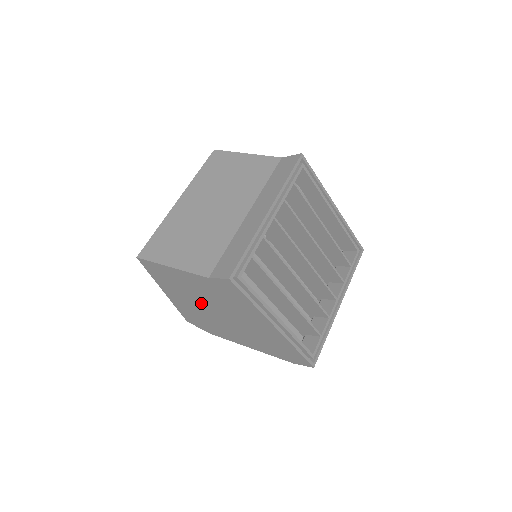
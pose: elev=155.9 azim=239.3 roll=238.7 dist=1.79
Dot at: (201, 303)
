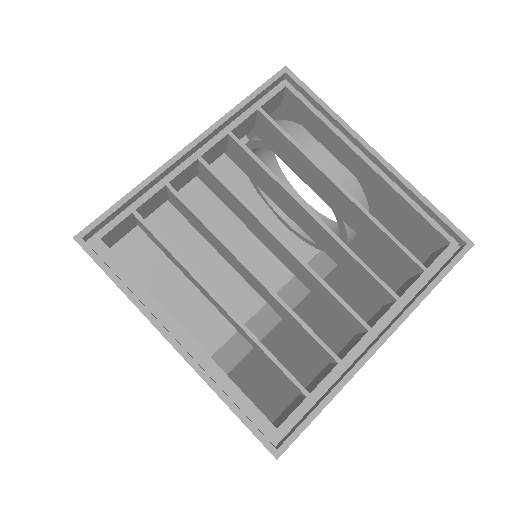
Dot at: occluded
